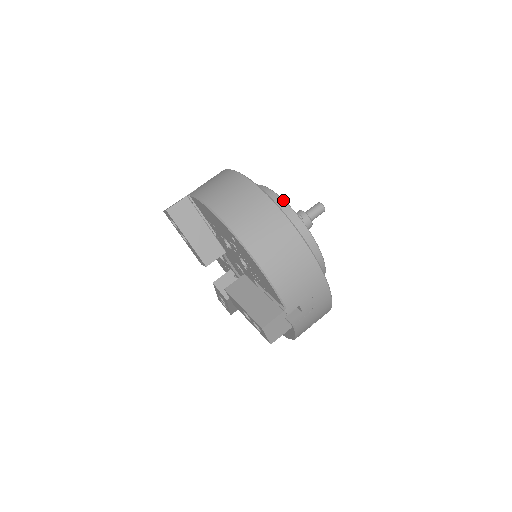
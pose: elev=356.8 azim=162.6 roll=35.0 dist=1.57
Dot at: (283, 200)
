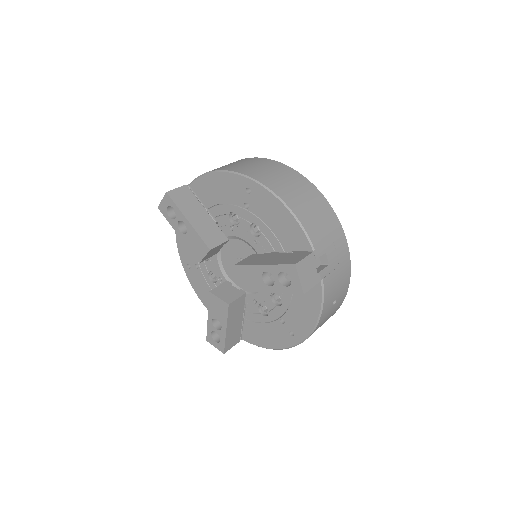
Dot at: occluded
